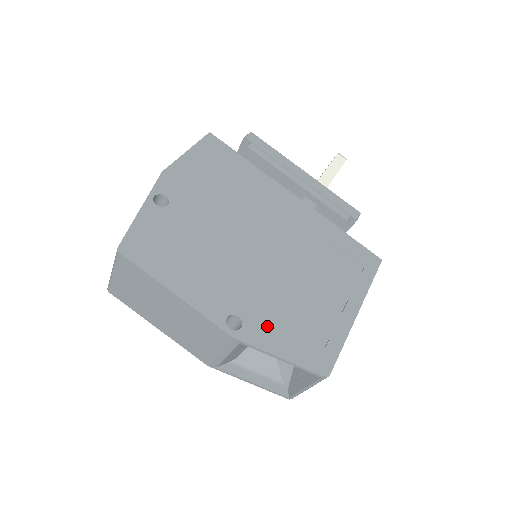
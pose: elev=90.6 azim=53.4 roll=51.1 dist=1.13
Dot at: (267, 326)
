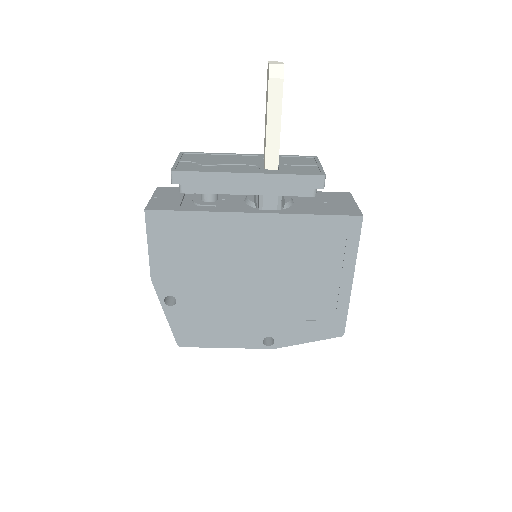
Dot at: (290, 331)
